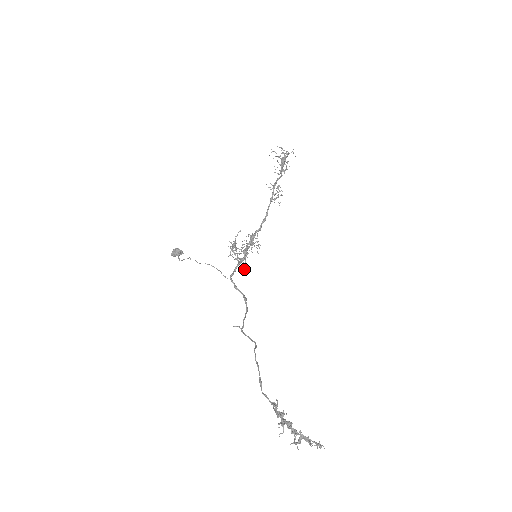
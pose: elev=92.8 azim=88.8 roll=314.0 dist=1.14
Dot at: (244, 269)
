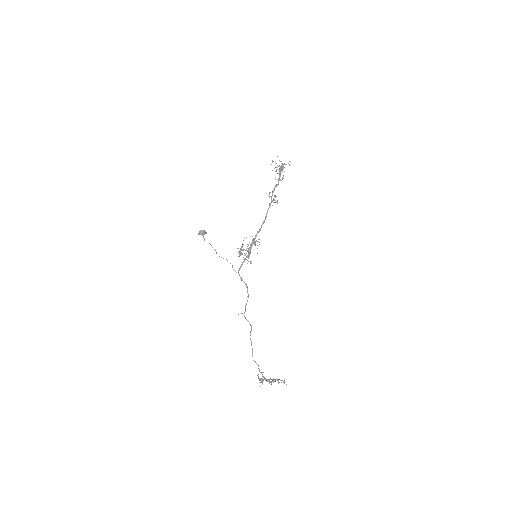
Dot at: (248, 261)
